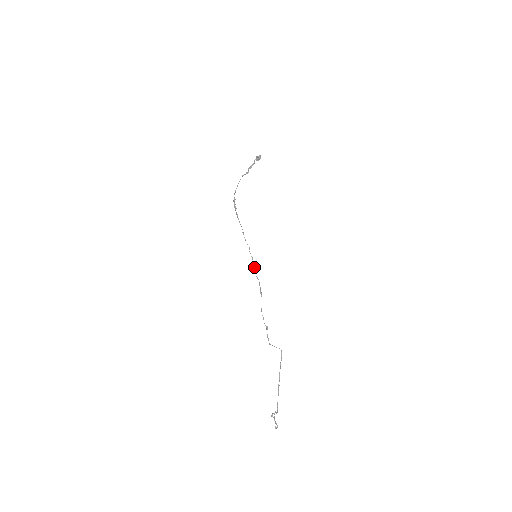
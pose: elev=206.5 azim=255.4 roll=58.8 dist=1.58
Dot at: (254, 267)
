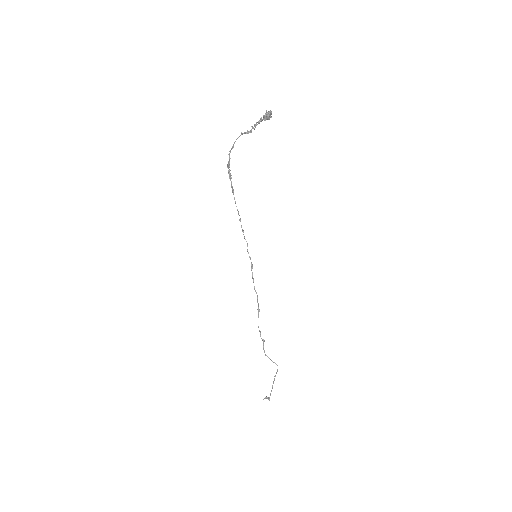
Dot at: (252, 274)
